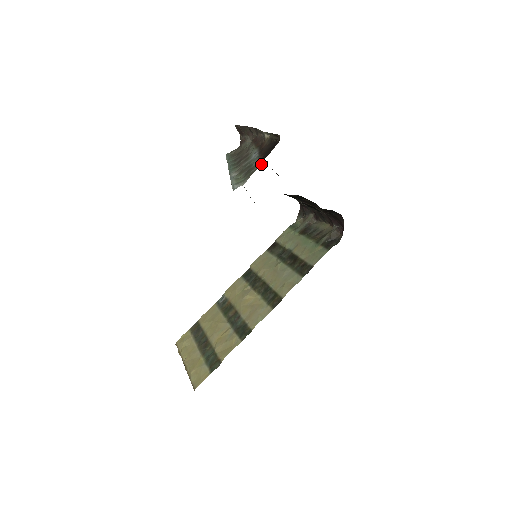
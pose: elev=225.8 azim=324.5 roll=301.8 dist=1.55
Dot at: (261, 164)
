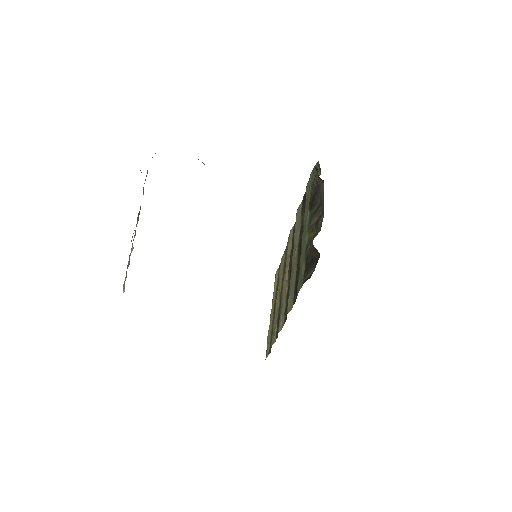
Dot at: occluded
